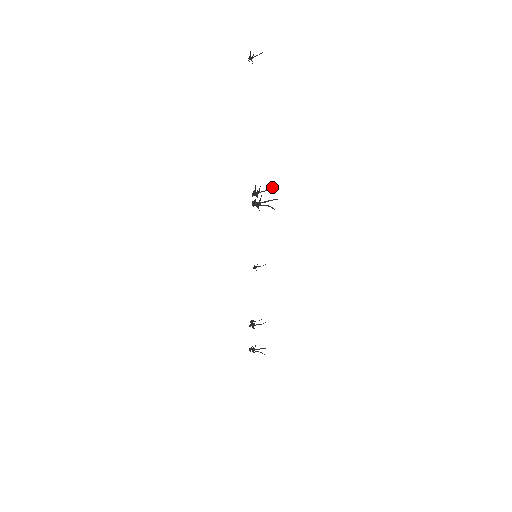
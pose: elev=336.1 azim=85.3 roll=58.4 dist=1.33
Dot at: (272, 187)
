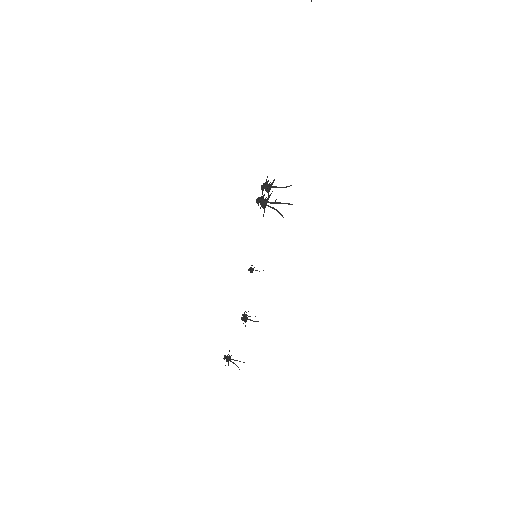
Dot at: occluded
